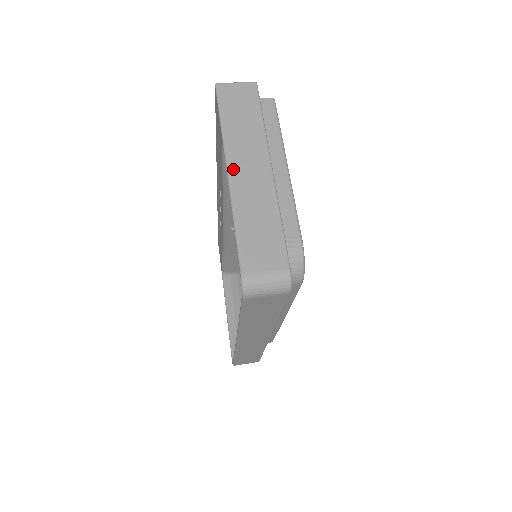
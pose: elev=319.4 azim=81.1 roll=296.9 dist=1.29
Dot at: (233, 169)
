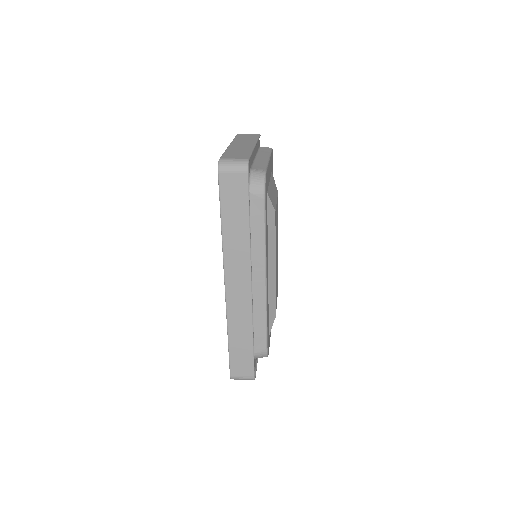
Dot at: (233, 144)
